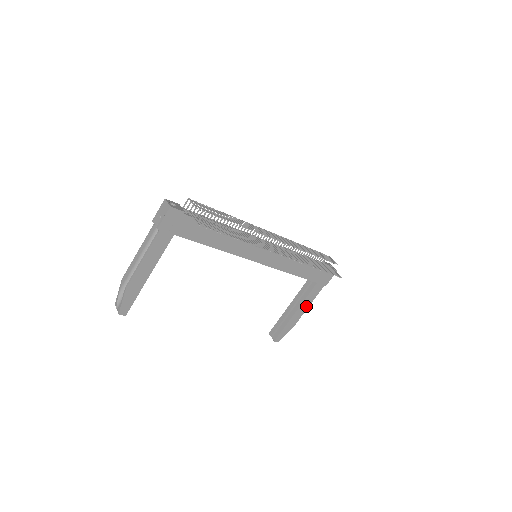
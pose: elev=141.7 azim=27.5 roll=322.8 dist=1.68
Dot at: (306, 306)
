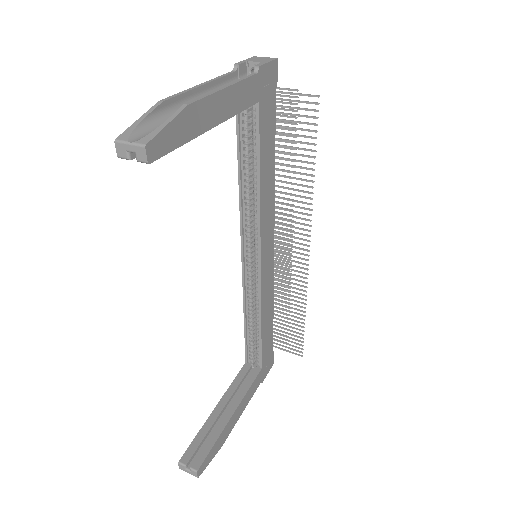
Dot at: (241, 410)
